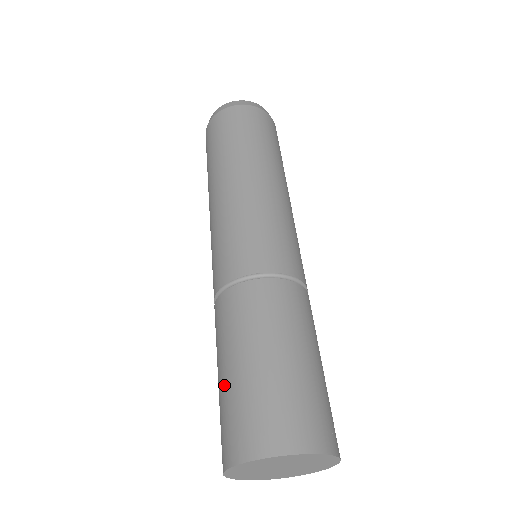
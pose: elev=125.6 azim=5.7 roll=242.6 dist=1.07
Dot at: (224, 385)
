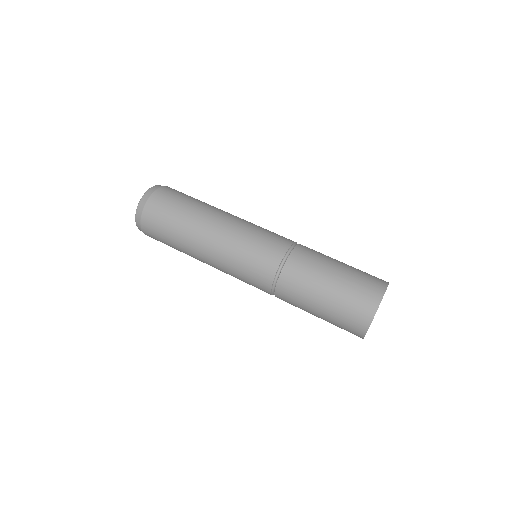
Dot at: (328, 310)
